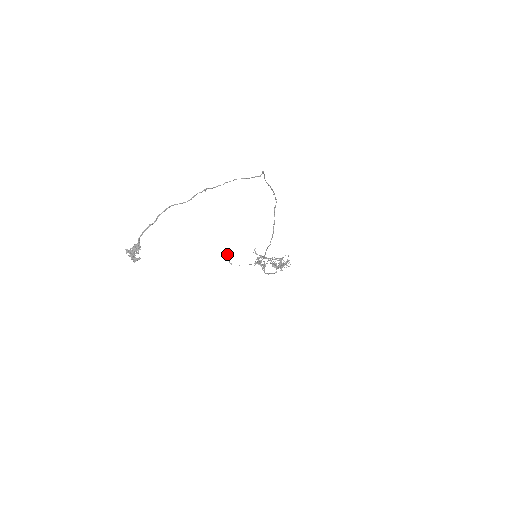
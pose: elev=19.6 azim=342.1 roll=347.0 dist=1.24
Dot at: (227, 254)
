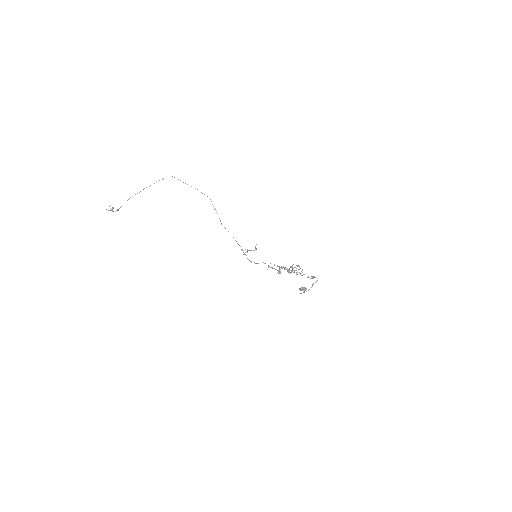
Dot at: (303, 289)
